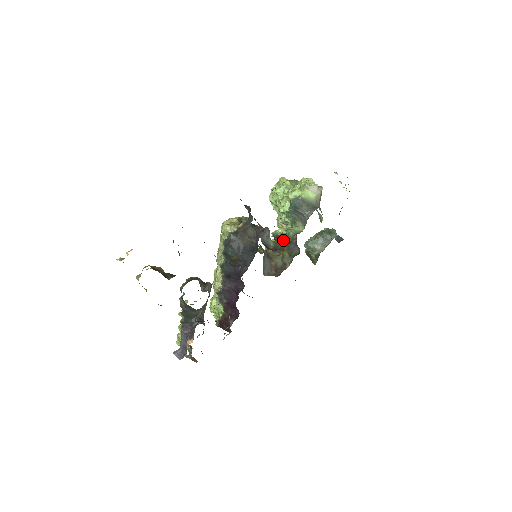
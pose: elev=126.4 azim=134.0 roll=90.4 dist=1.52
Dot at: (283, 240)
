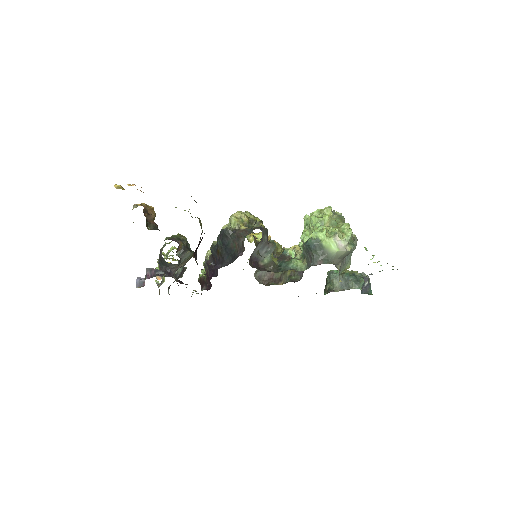
Dot at: (281, 264)
